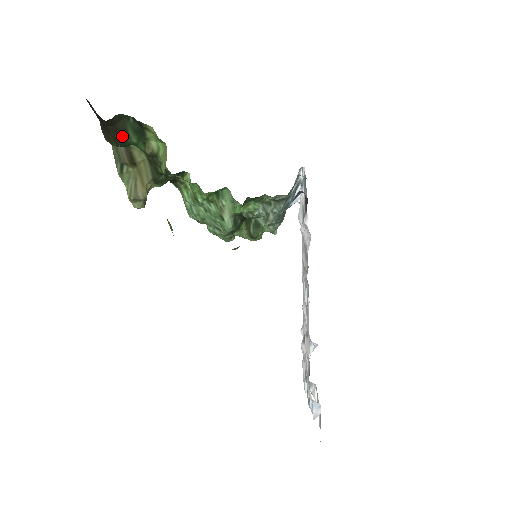
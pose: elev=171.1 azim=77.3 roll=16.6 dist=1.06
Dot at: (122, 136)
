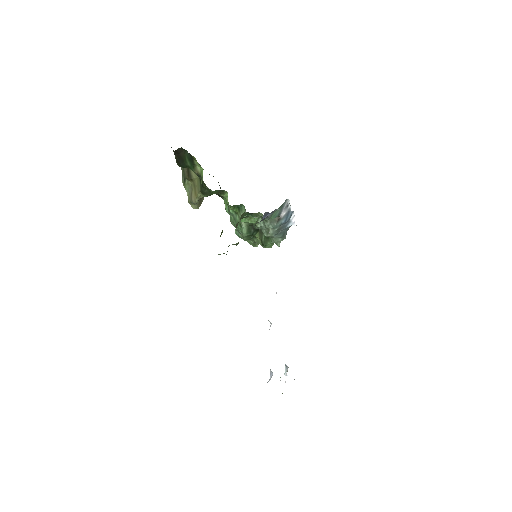
Dot at: (183, 161)
